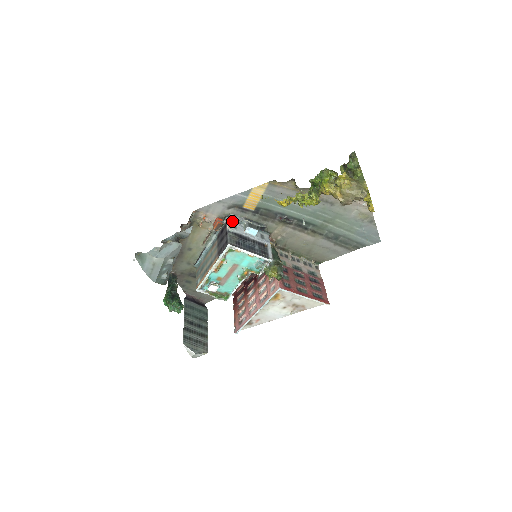
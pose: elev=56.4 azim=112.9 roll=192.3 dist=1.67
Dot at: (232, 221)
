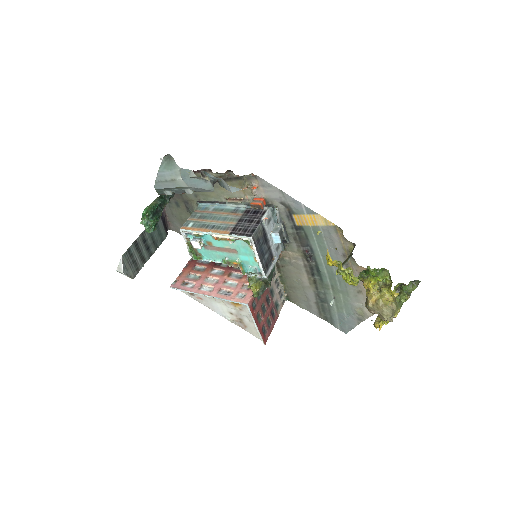
Dot at: (272, 214)
